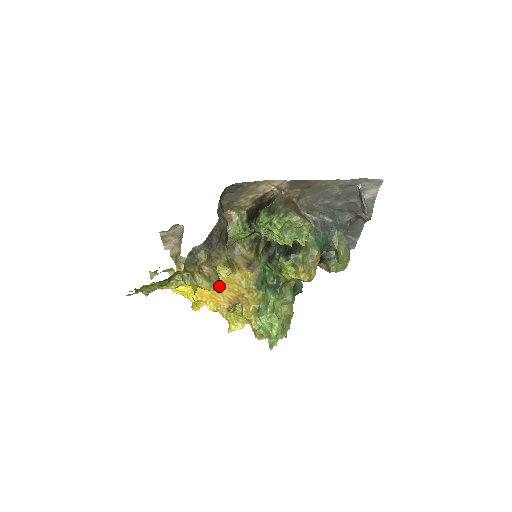
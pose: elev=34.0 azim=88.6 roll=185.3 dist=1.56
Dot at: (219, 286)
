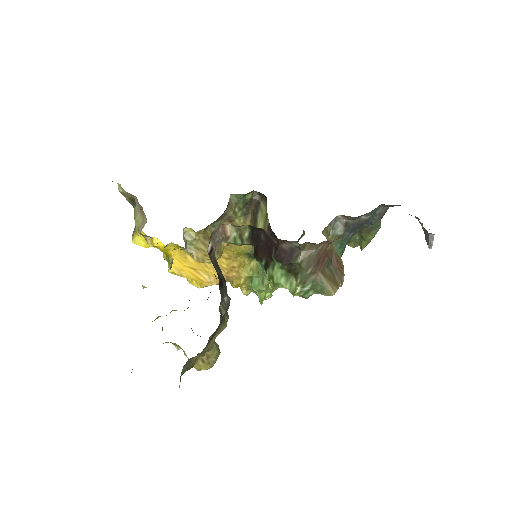
Dot at: occluded
